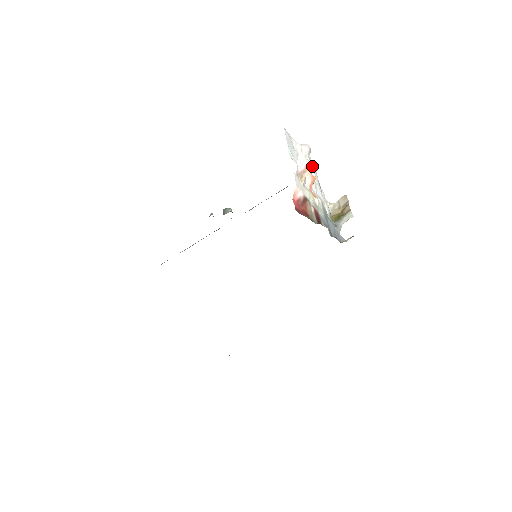
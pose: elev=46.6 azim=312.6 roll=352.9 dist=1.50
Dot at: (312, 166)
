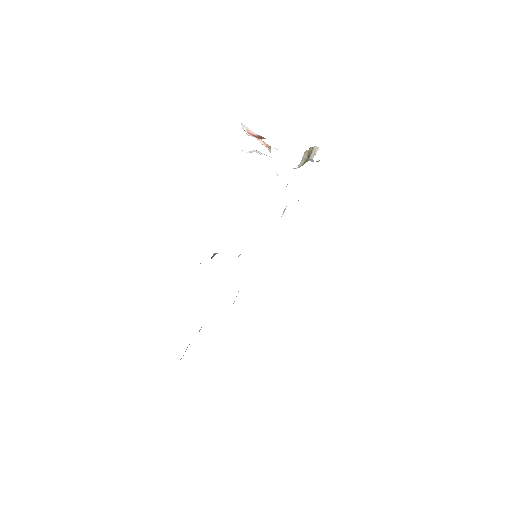
Dot at: occluded
